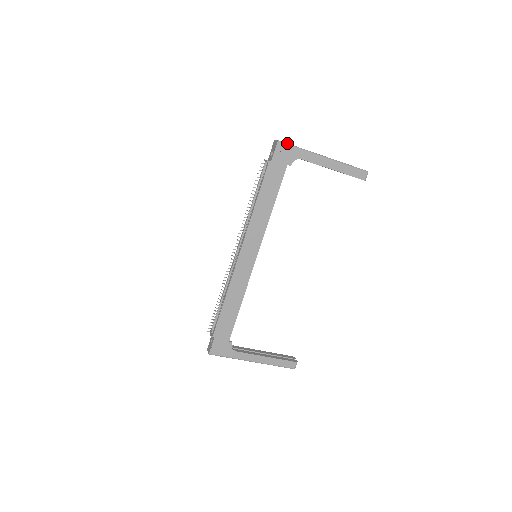
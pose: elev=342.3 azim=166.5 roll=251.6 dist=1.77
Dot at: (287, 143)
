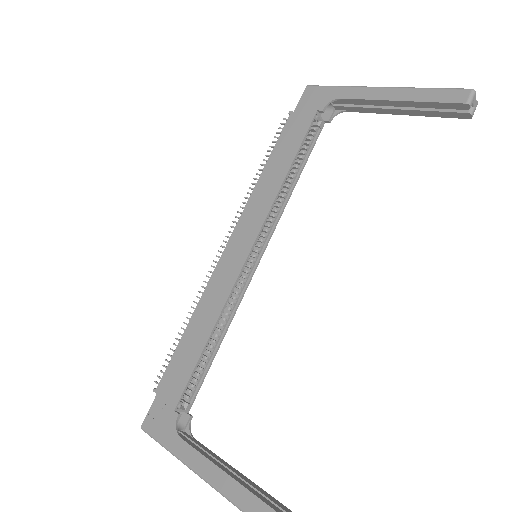
Dot at: (321, 86)
